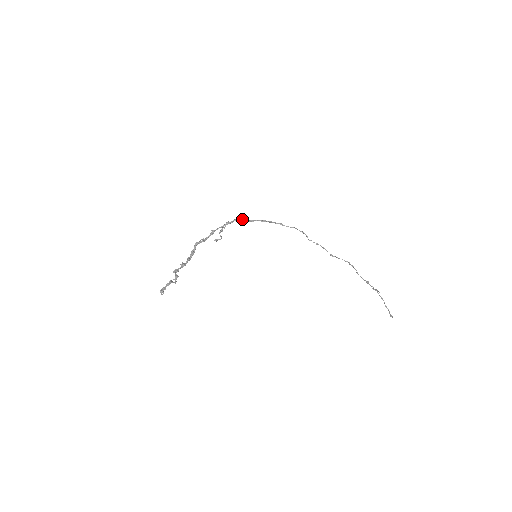
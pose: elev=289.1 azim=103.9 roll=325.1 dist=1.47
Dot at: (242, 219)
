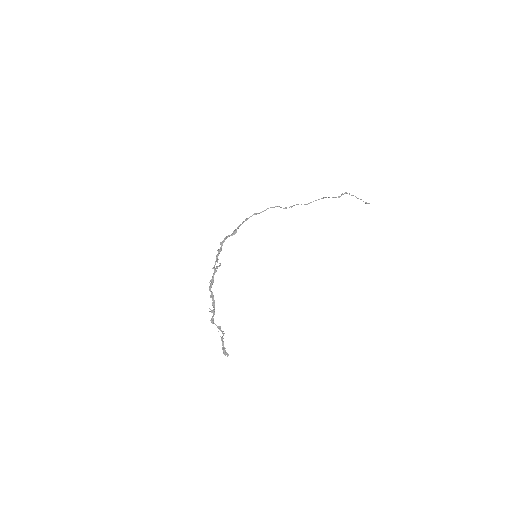
Dot at: (226, 238)
